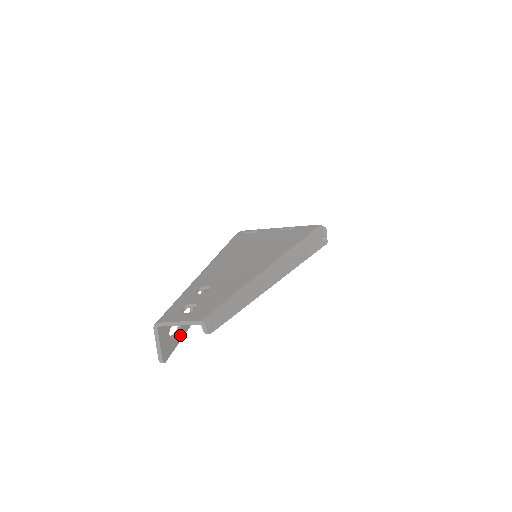
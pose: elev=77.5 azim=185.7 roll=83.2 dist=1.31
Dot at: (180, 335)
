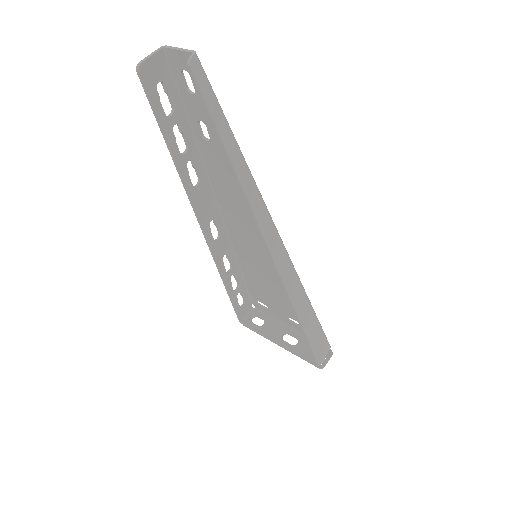
Dot at: (161, 116)
